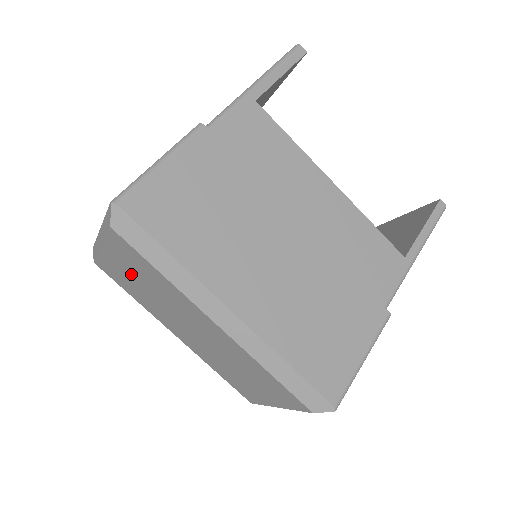
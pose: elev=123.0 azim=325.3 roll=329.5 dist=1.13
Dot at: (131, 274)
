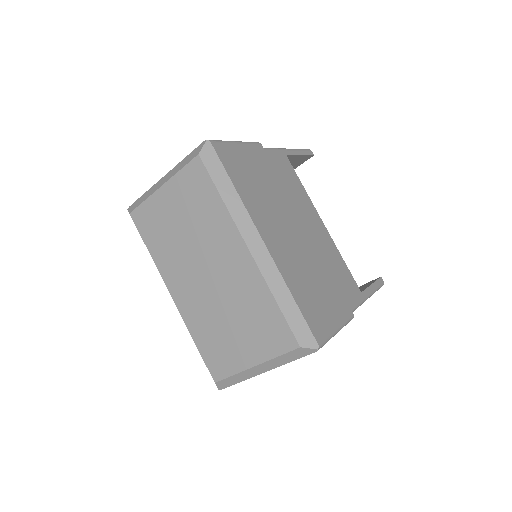
Dot at: (176, 213)
